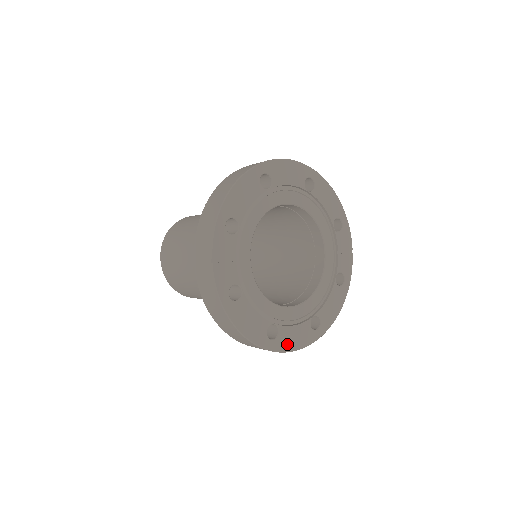
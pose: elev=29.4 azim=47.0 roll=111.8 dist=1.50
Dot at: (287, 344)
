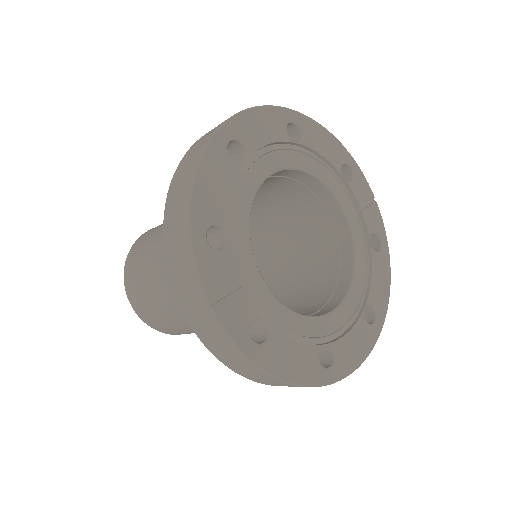
Dot at: (349, 362)
